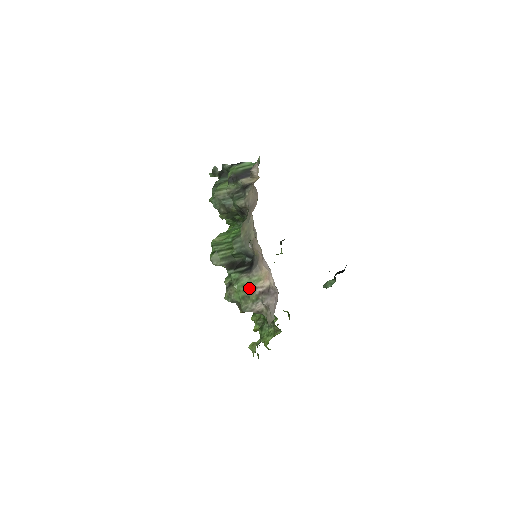
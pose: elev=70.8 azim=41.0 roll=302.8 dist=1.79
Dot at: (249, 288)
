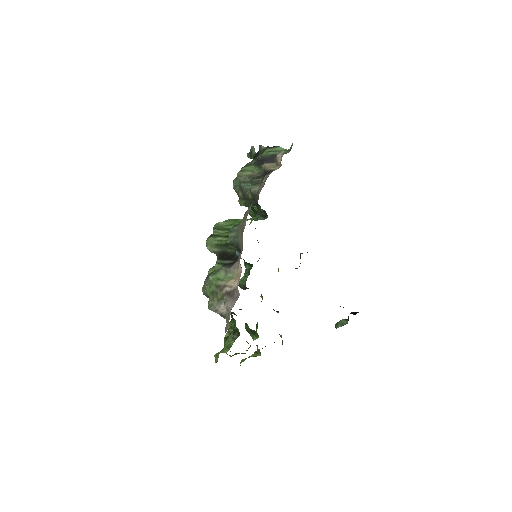
Dot at: (220, 284)
